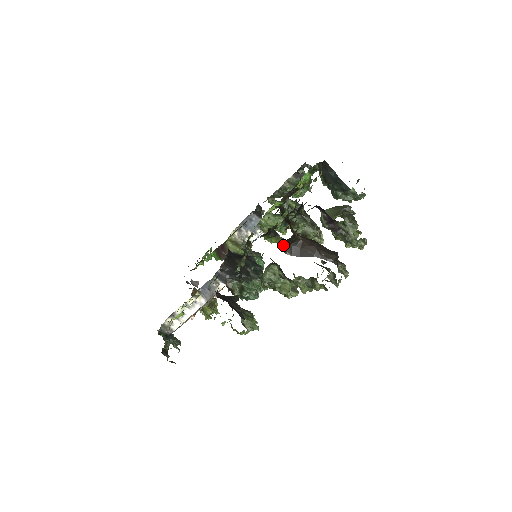
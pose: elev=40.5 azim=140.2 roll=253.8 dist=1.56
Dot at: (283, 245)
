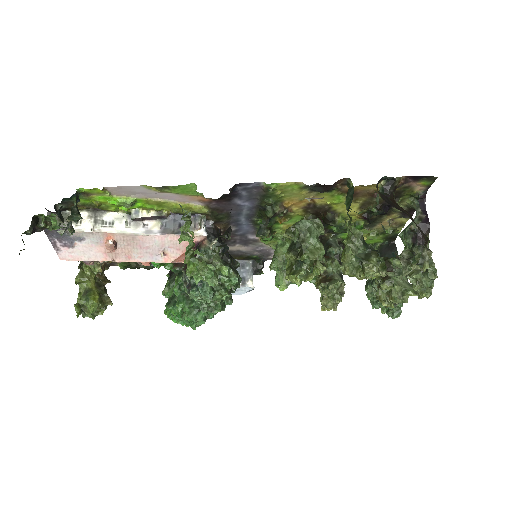
Dot at: (376, 186)
